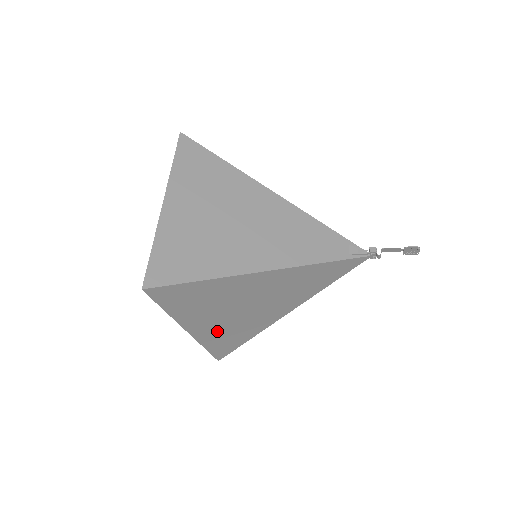
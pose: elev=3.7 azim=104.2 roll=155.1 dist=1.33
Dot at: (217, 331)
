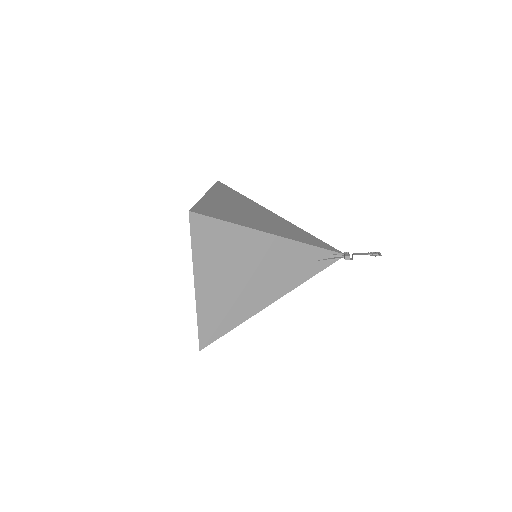
Dot at: occluded
